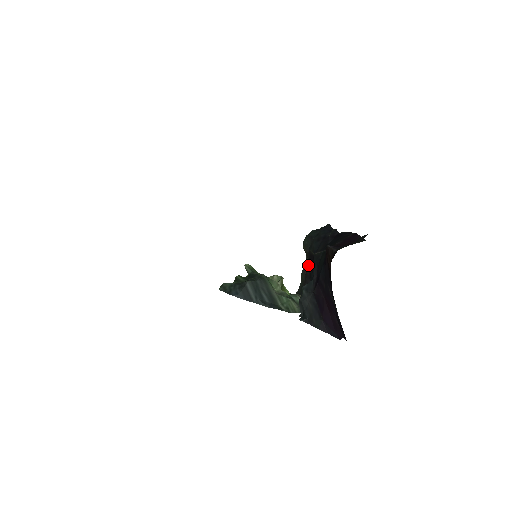
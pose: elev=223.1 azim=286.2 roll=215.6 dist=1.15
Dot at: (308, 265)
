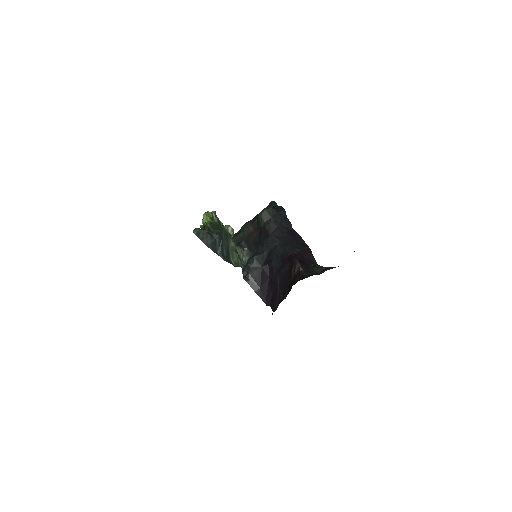
Dot at: (257, 232)
